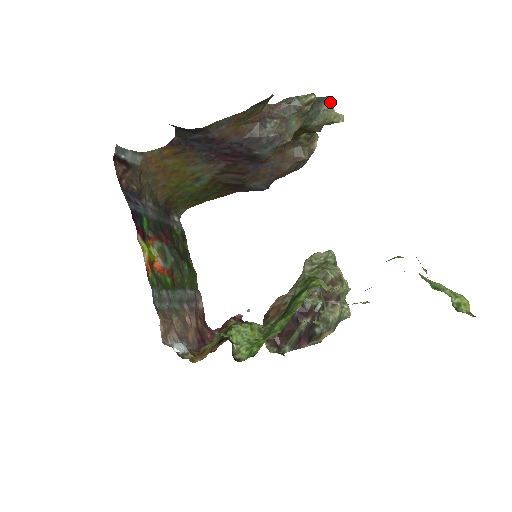
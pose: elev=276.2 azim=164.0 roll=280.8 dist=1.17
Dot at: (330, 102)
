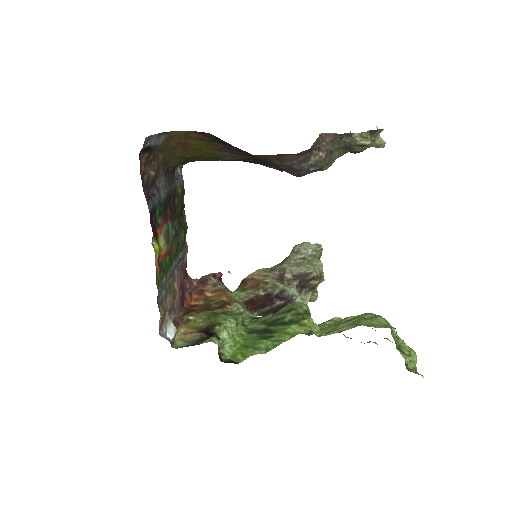
Dot at: occluded
